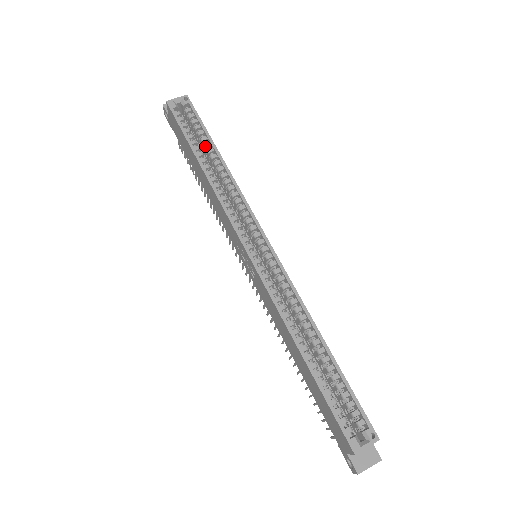
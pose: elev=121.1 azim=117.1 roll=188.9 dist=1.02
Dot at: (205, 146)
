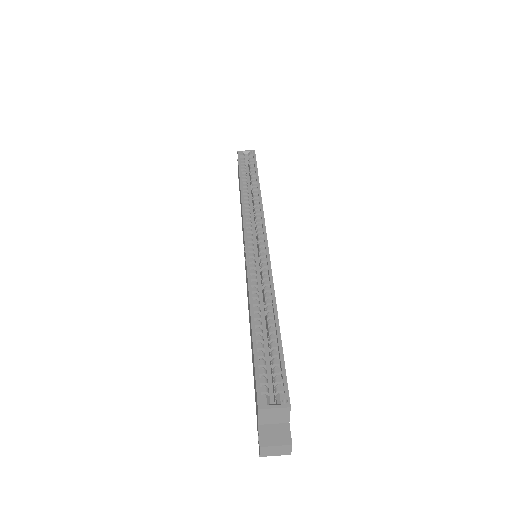
Dot at: (251, 179)
